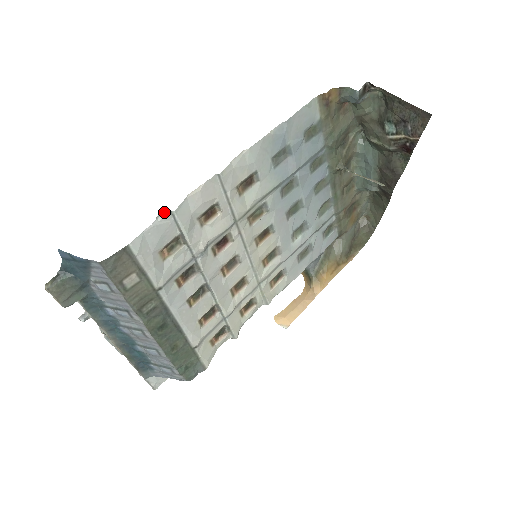
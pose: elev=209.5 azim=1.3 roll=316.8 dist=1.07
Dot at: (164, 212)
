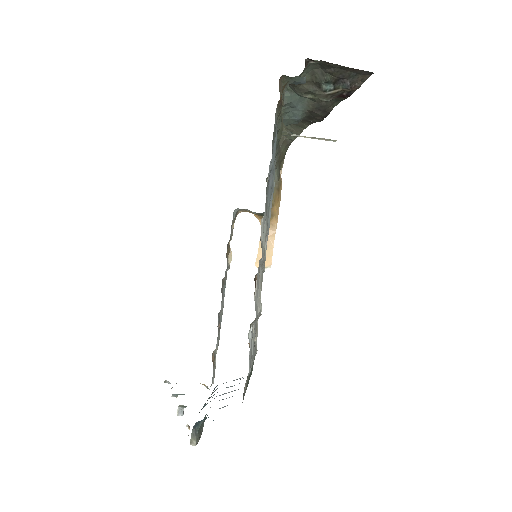
Dot at: (250, 329)
